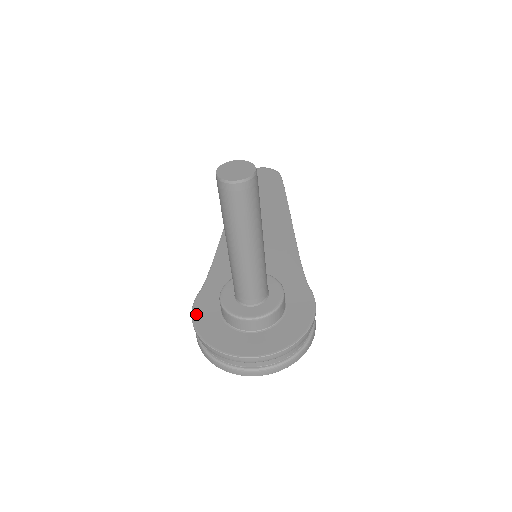
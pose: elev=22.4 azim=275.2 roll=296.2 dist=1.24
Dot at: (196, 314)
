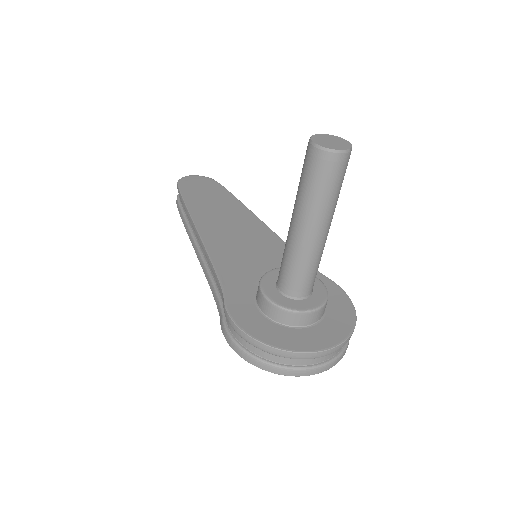
Dot at: (239, 321)
